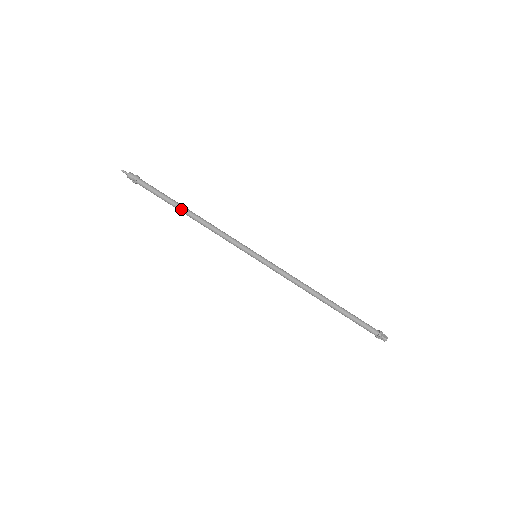
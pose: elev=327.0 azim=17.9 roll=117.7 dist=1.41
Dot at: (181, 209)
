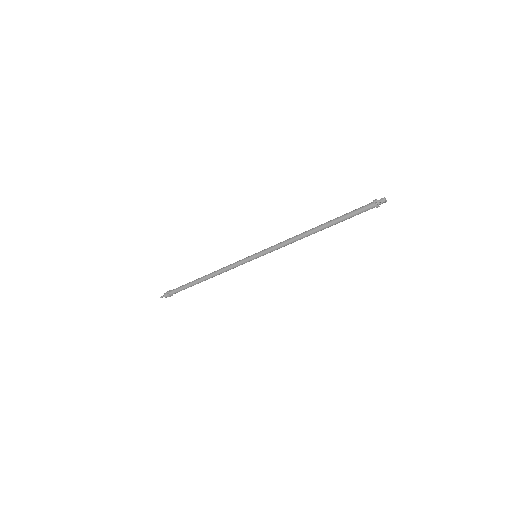
Dot at: (198, 280)
